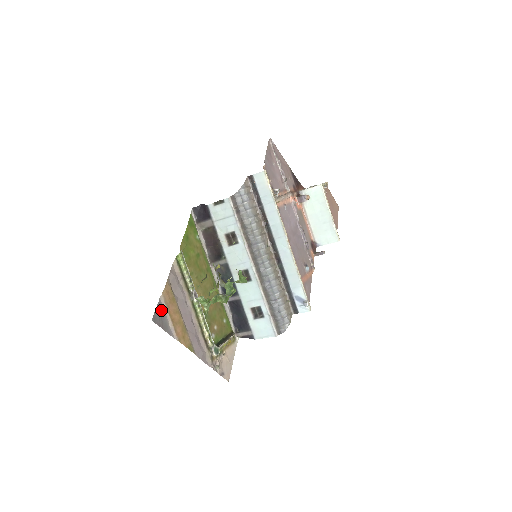
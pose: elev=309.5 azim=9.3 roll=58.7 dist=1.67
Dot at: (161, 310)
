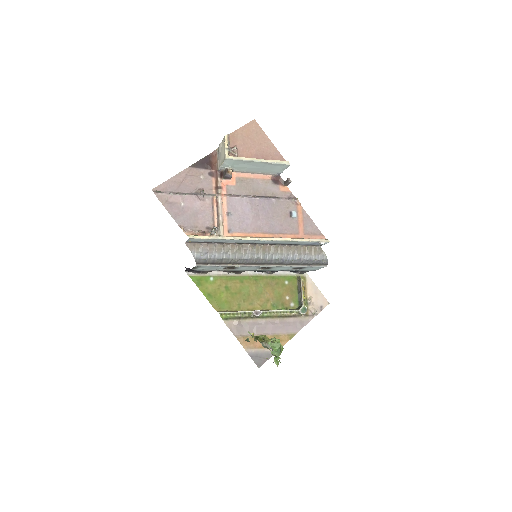
Dot at: (255, 355)
